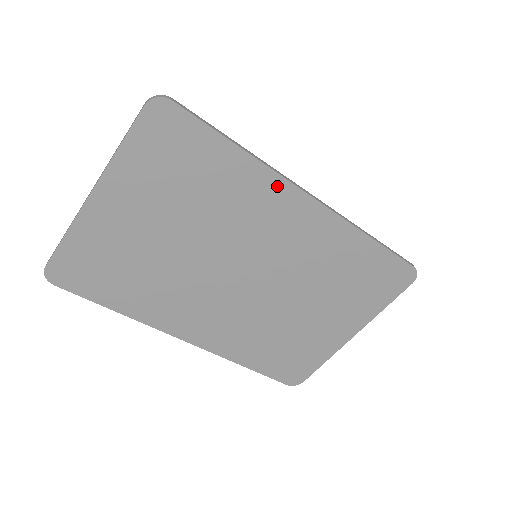
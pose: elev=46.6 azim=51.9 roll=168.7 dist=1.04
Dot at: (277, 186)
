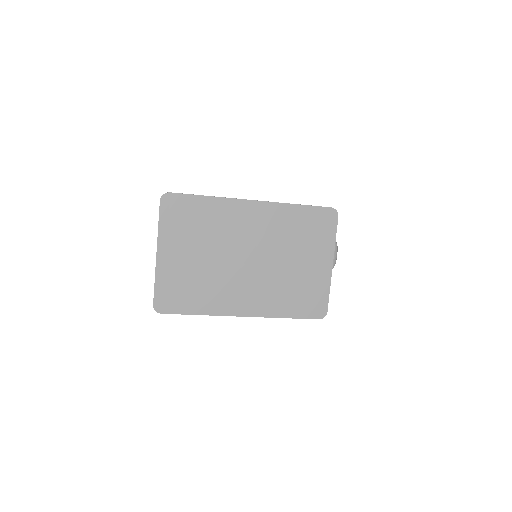
Dot at: (235, 204)
